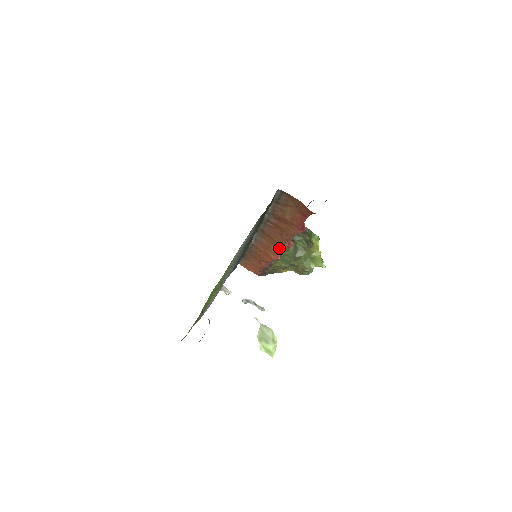
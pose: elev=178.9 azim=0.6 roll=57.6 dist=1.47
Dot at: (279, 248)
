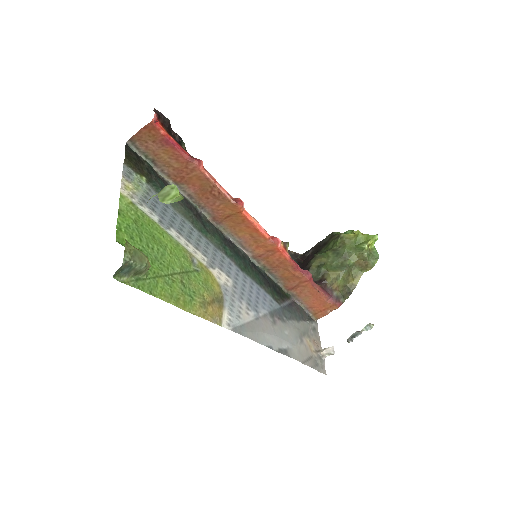
Dot at: (245, 219)
